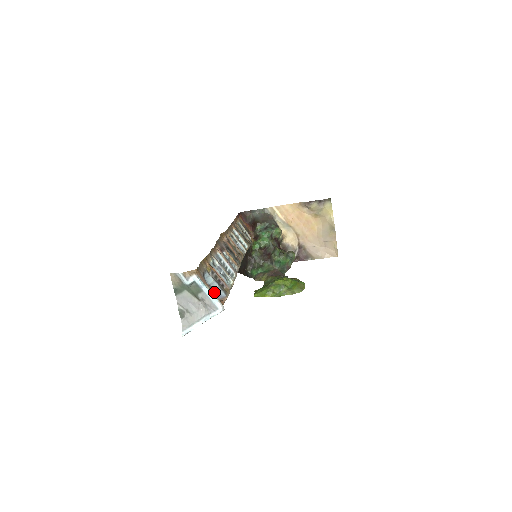
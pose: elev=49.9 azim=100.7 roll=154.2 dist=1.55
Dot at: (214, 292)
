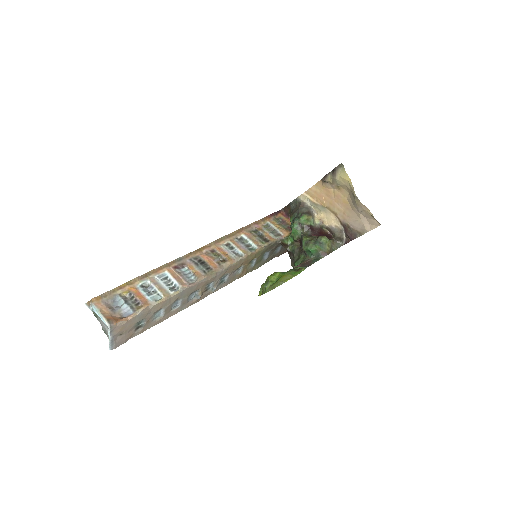
Dot at: (123, 312)
